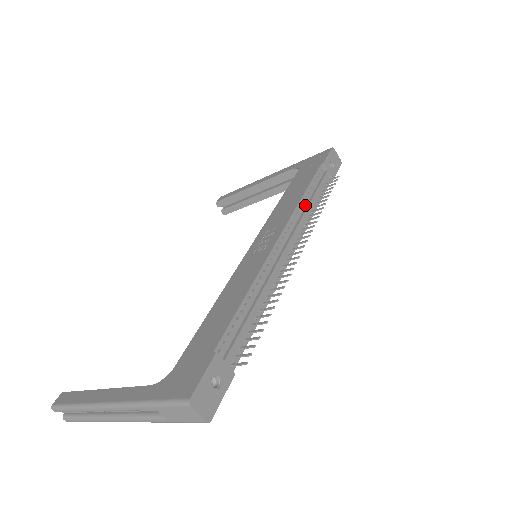
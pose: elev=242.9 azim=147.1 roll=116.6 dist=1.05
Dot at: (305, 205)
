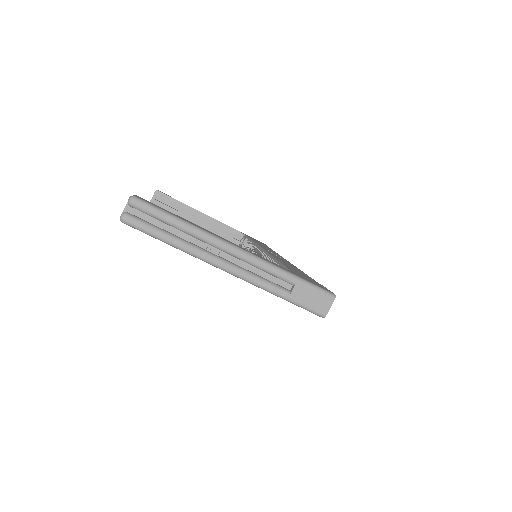
Dot at: occluded
